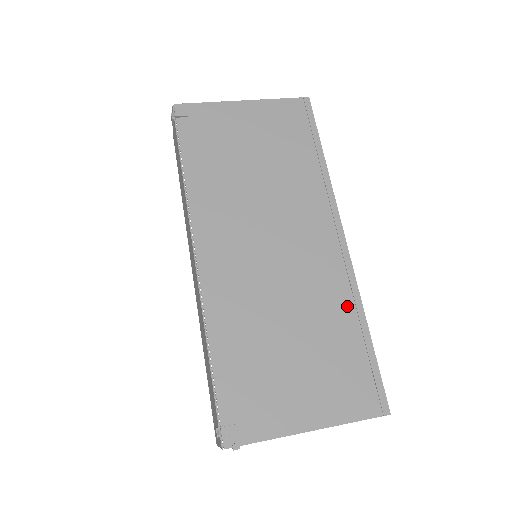
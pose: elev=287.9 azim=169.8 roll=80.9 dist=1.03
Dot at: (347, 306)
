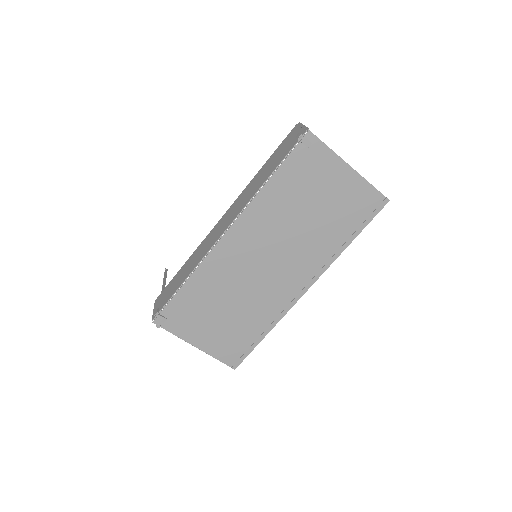
Dot at: (269, 319)
